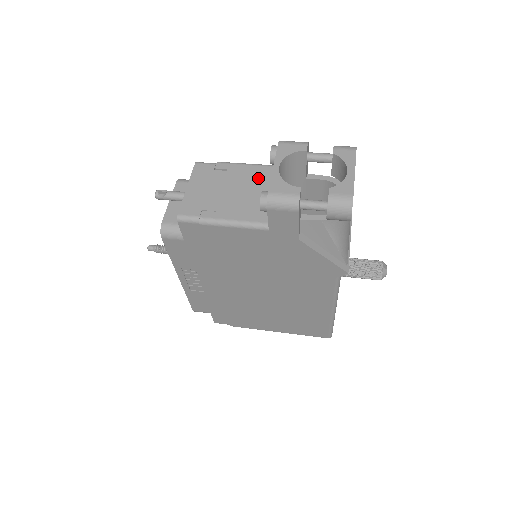
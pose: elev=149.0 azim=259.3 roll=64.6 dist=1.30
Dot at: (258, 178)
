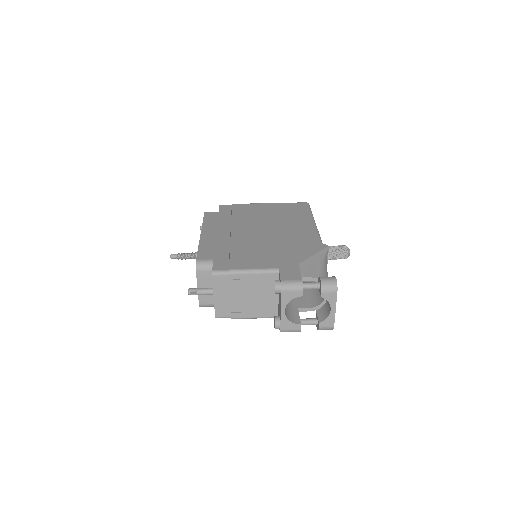
Dot at: (264, 285)
